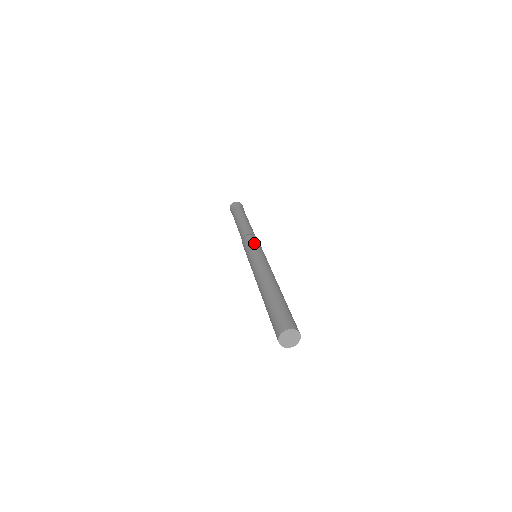
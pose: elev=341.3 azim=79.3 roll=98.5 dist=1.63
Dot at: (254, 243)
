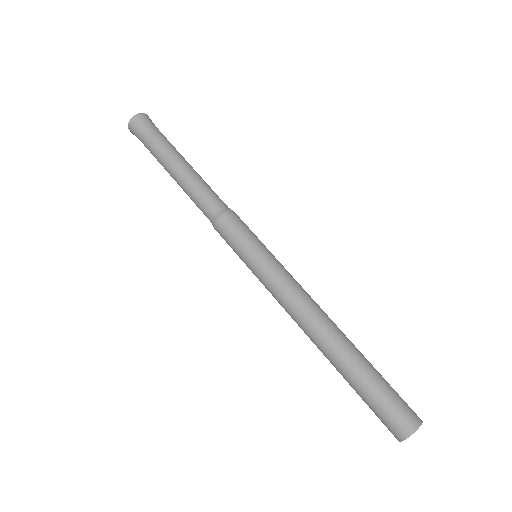
Dot at: (243, 239)
